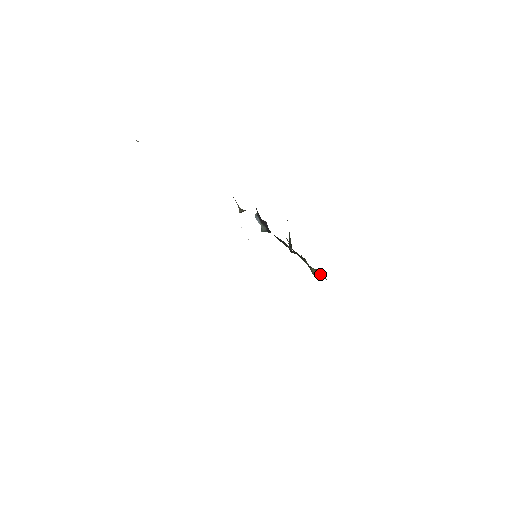
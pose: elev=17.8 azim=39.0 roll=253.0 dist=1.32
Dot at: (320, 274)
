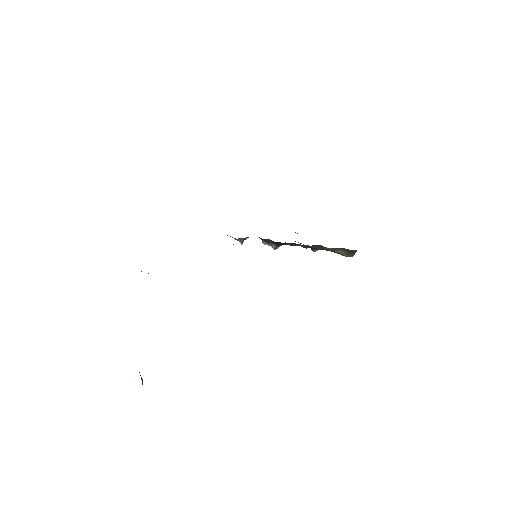
Dot at: (347, 250)
